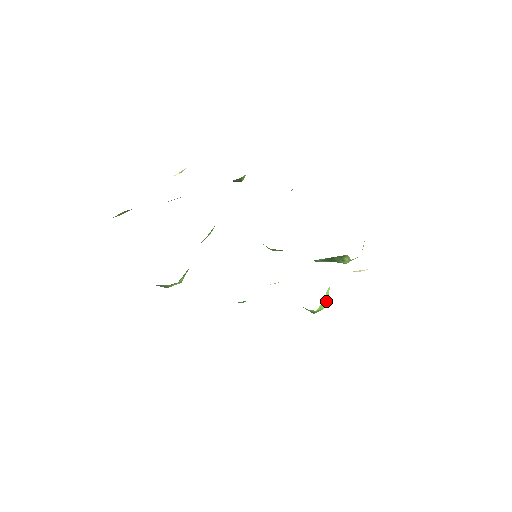
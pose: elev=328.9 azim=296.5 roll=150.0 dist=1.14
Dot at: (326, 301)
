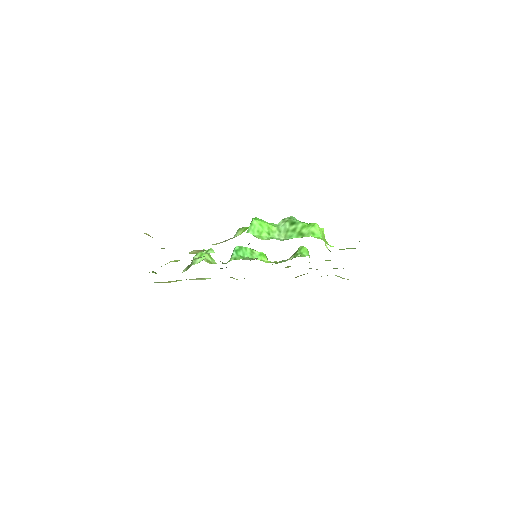
Dot at: (308, 252)
